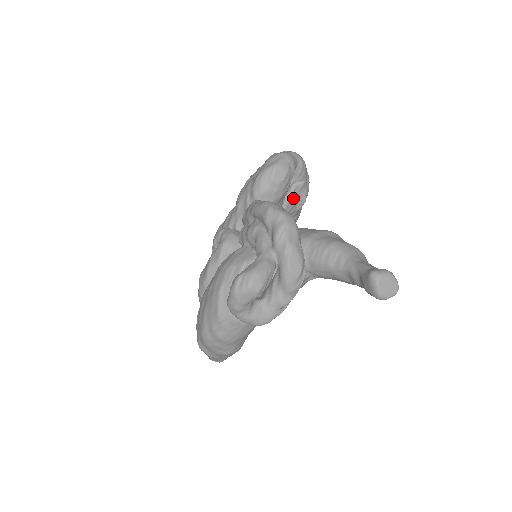
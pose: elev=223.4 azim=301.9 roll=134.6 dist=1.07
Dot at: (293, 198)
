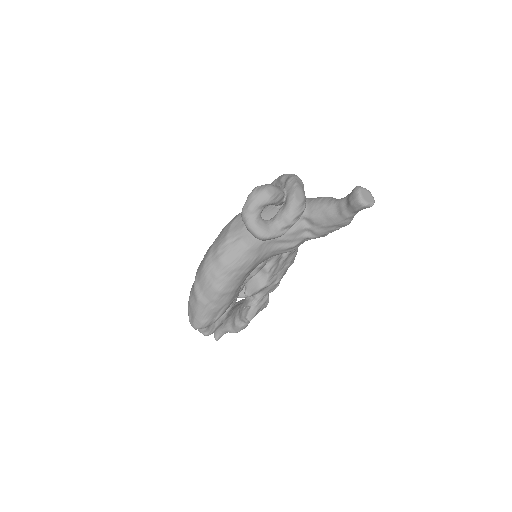
Dot at: occluded
